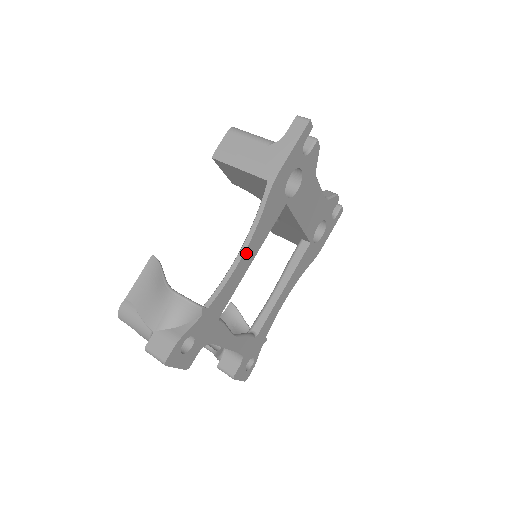
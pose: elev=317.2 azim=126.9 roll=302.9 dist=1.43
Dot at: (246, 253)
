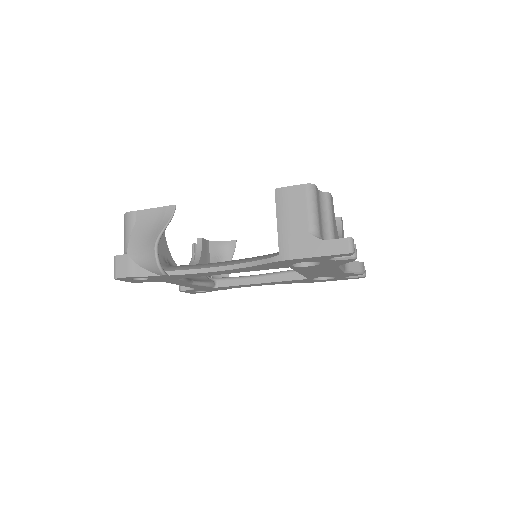
Dot at: (226, 271)
